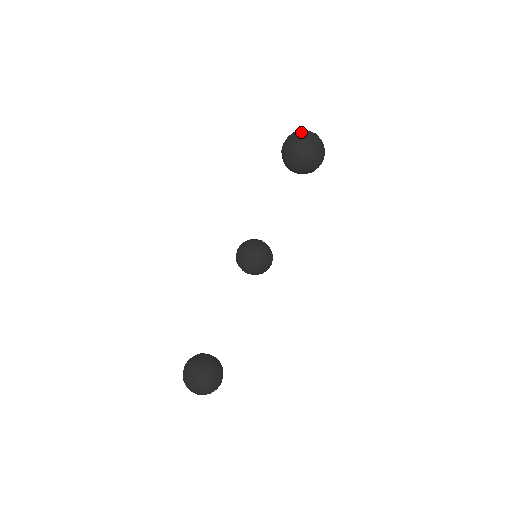
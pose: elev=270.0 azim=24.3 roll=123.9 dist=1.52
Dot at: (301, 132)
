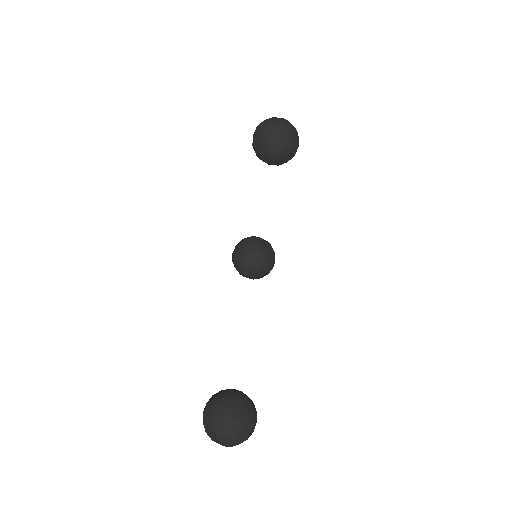
Dot at: (277, 118)
